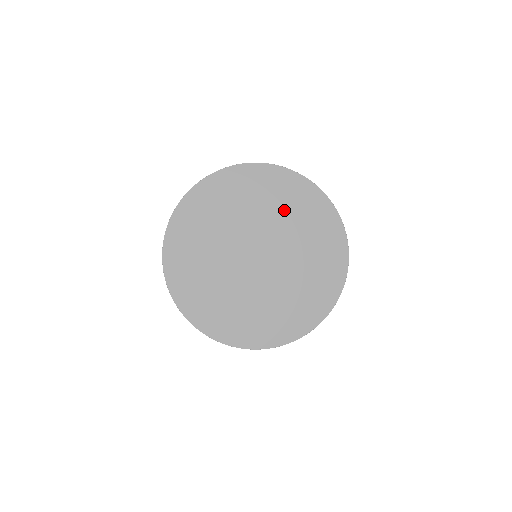
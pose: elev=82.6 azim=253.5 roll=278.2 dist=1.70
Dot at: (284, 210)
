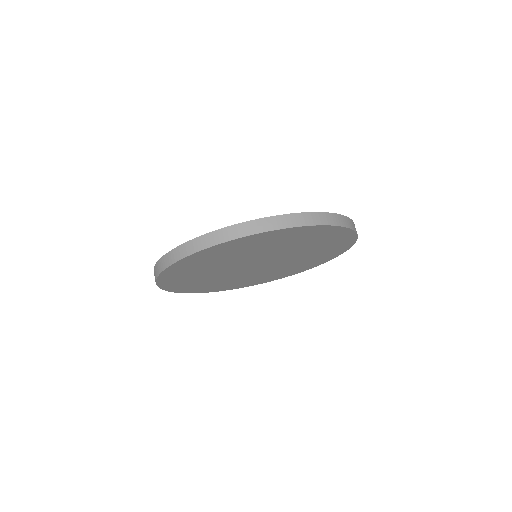
Dot at: (255, 249)
